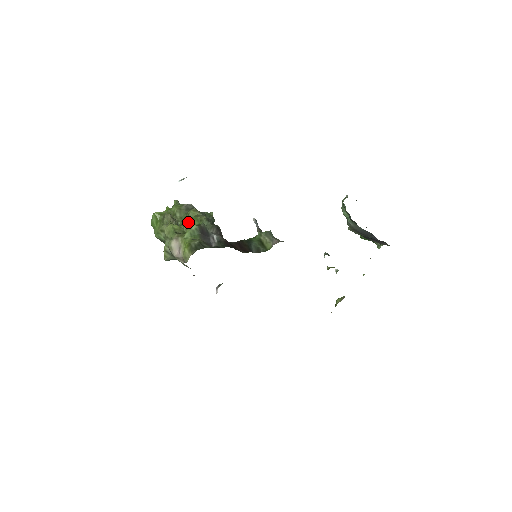
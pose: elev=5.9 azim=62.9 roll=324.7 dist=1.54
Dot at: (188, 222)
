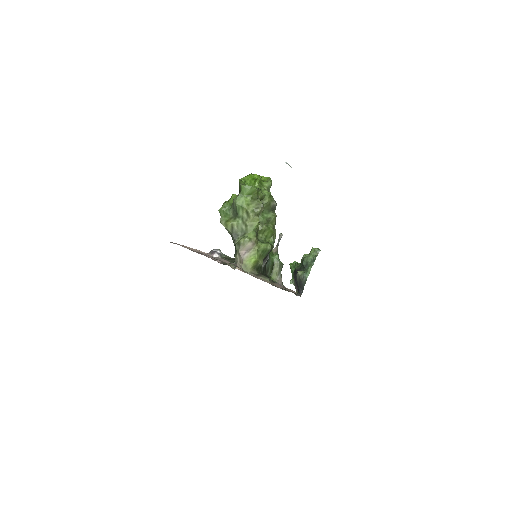
Dot at: (266, 228)
